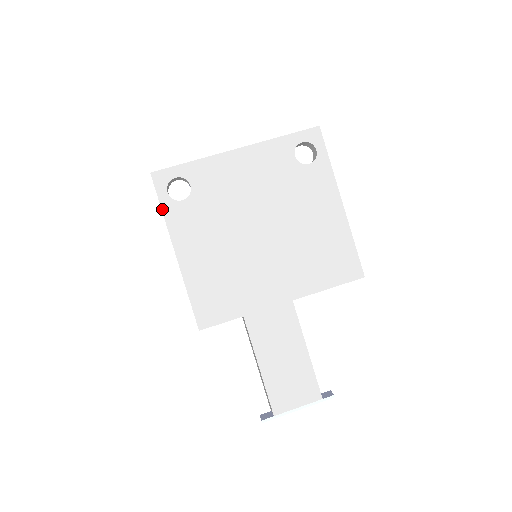
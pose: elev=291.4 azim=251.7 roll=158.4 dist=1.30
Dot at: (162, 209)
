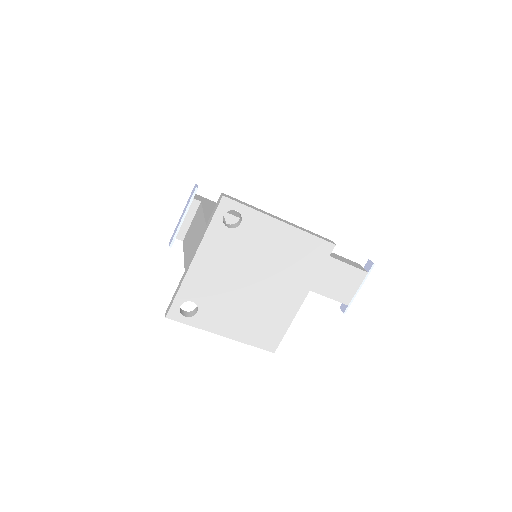
Dot at: (192, 326)
